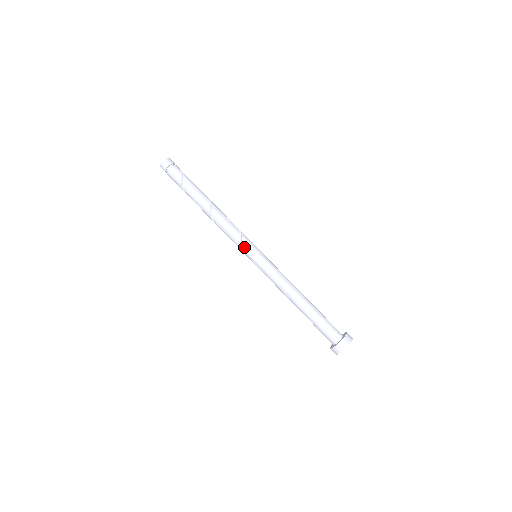
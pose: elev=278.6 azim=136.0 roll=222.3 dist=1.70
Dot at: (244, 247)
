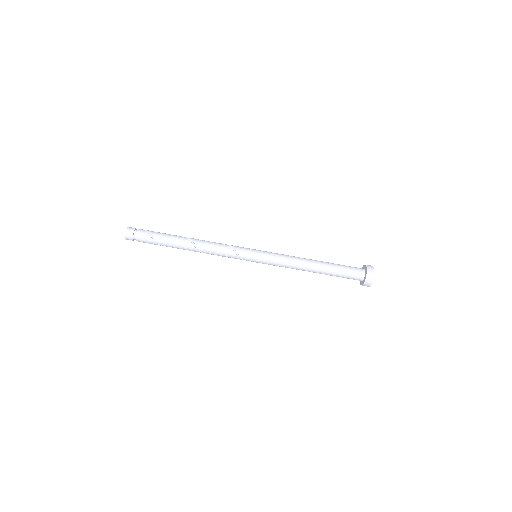
Dot at: (242, 256)
